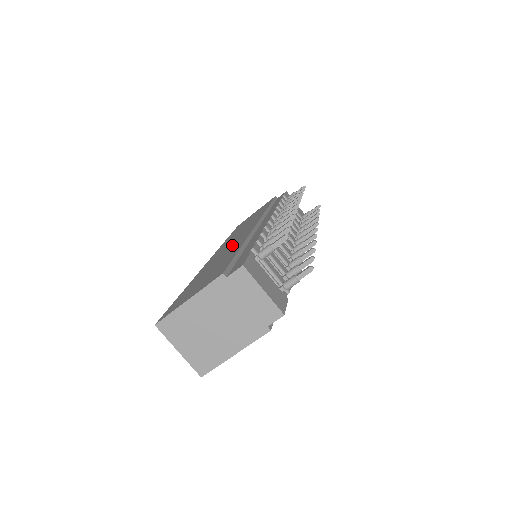
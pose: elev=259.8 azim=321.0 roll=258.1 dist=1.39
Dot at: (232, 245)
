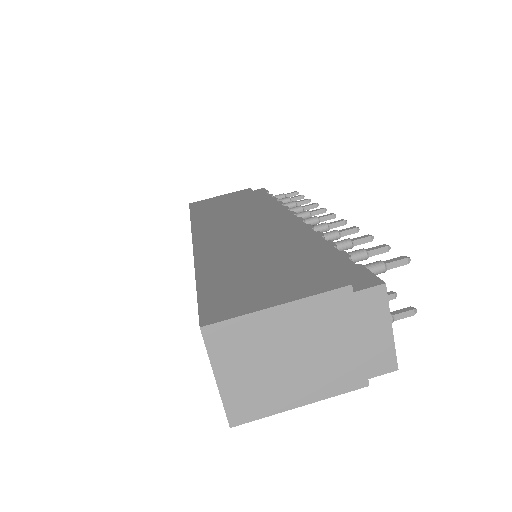
Dot at: (253, 233)
